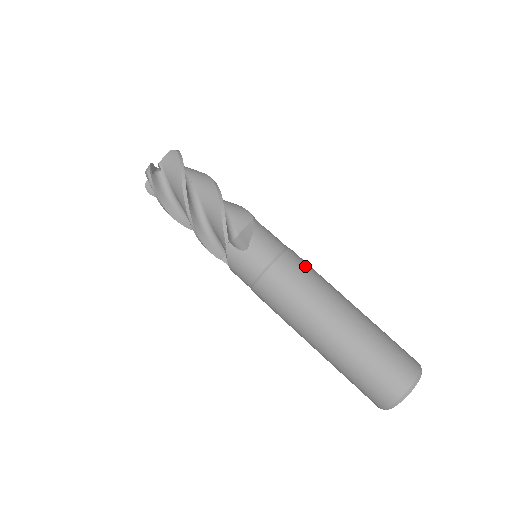
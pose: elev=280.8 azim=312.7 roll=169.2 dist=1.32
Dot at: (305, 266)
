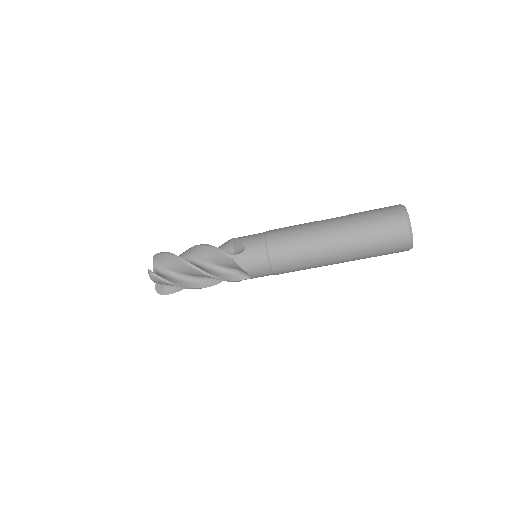
Dot at: (287, 251)
